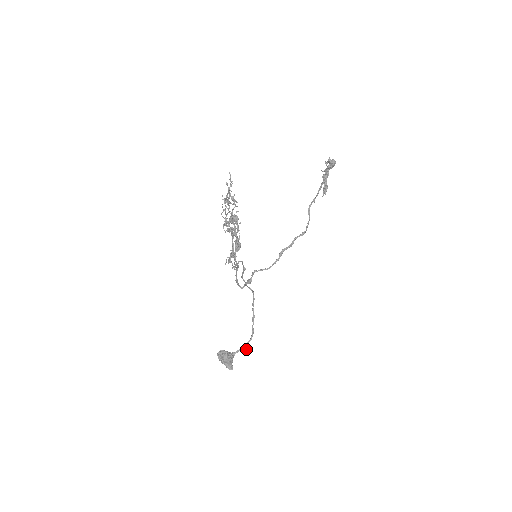
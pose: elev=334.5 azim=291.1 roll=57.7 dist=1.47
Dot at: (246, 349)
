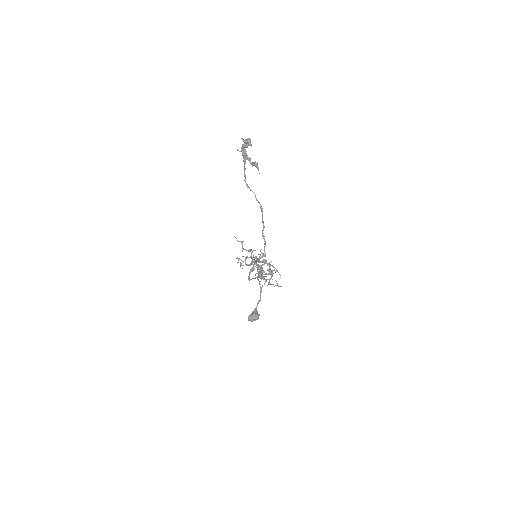
Dot at: occluded
